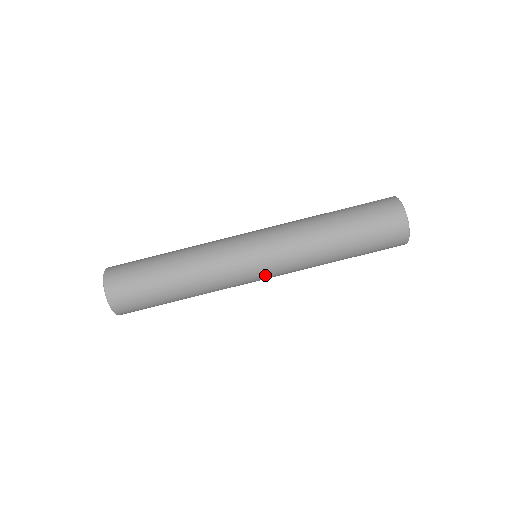
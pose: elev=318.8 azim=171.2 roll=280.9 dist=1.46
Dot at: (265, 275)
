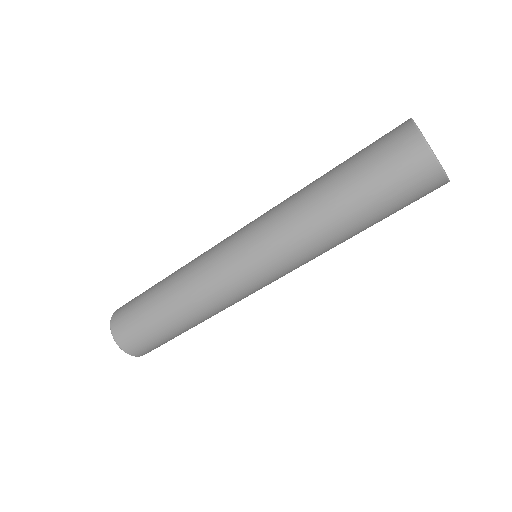
Dot at: (248, 259)
